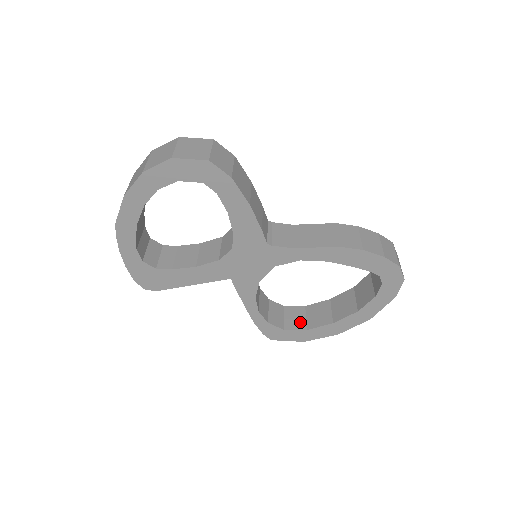
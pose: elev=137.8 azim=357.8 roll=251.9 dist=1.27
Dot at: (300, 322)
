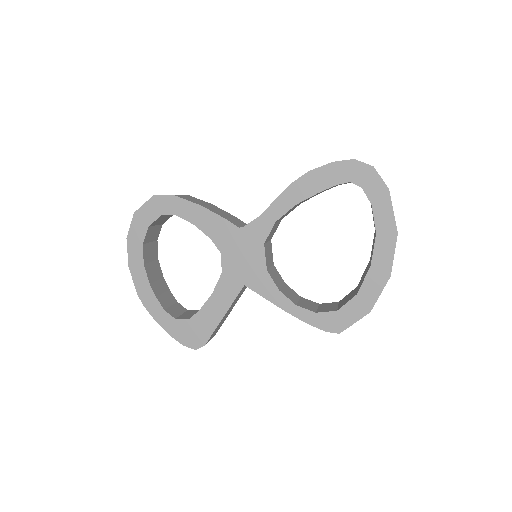
Dot at: (351, 296)
